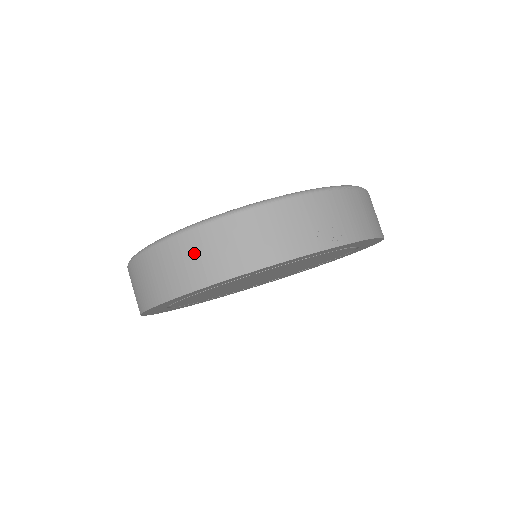
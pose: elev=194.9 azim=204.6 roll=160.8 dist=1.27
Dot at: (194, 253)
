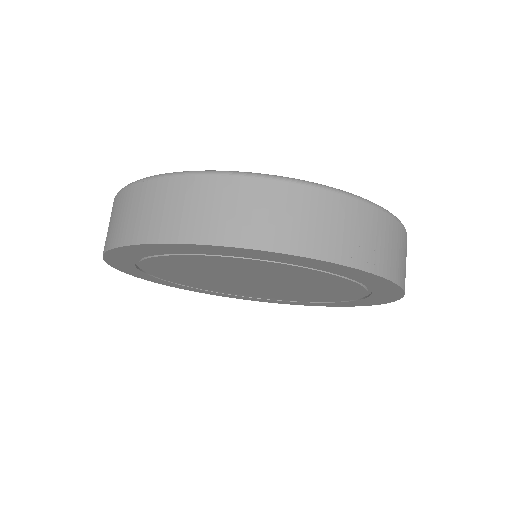
Dot at: (207, 201)
